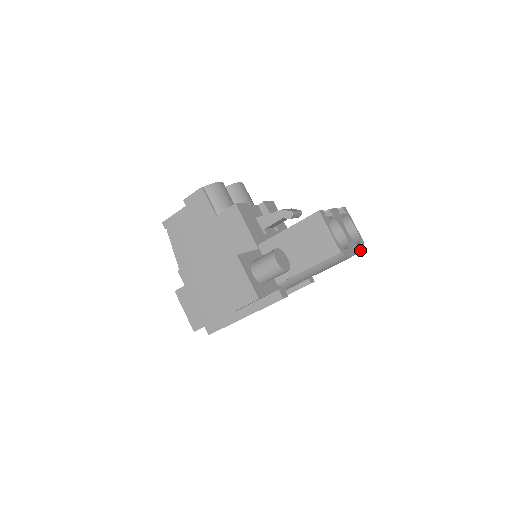
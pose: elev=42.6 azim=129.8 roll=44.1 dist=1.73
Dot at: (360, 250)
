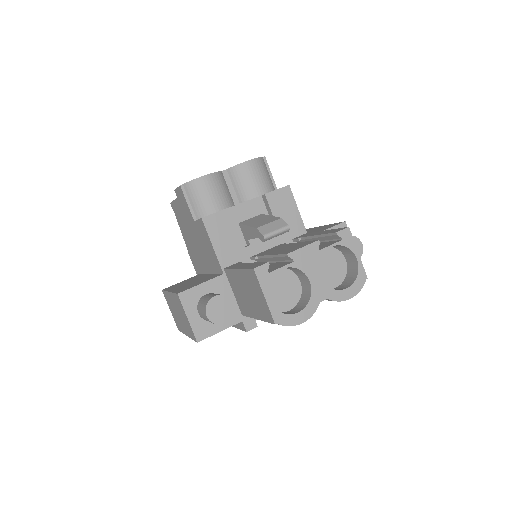
Dot at: (342, 299)
